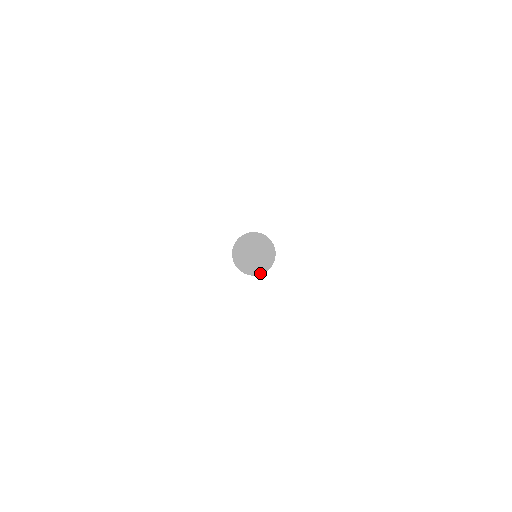
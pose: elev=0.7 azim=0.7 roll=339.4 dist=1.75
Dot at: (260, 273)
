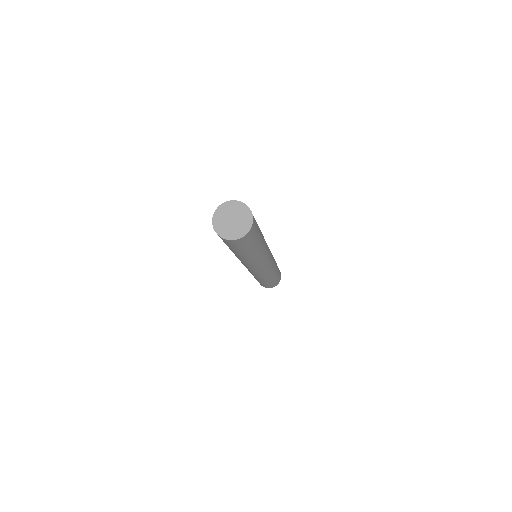
Dot at: (250, 226)
